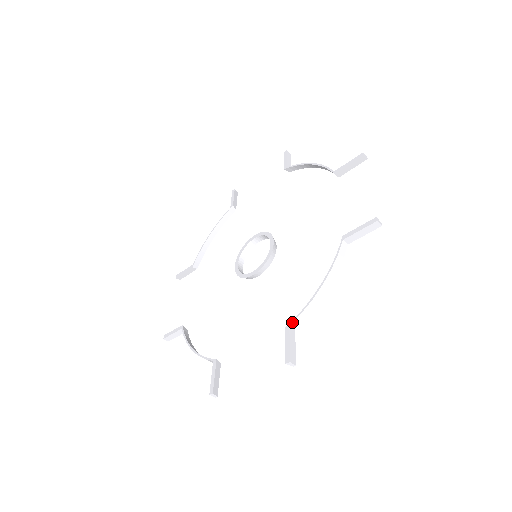
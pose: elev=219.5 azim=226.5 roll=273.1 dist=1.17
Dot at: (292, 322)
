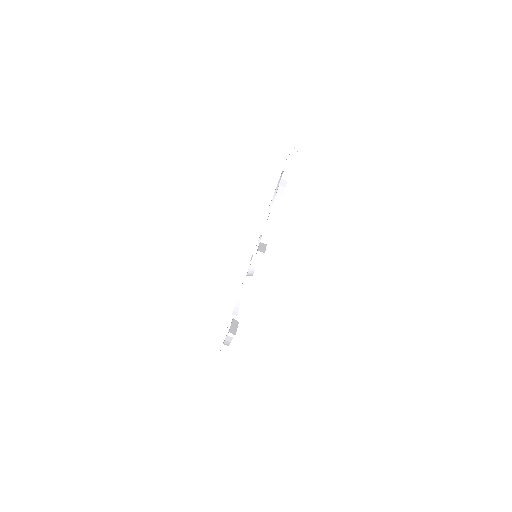
Dot at: occluded
